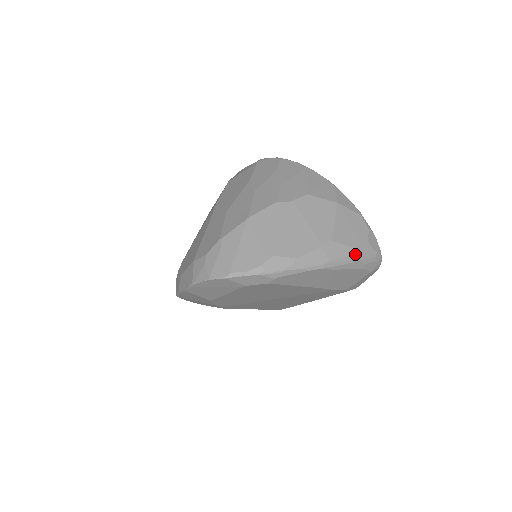
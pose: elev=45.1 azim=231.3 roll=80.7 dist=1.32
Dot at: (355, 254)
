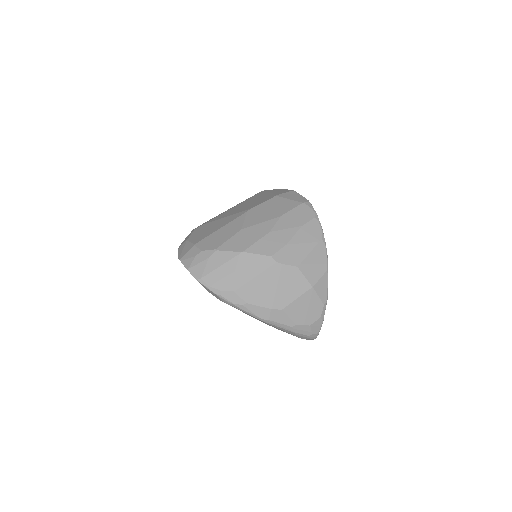
Dot at: (292, 327)
